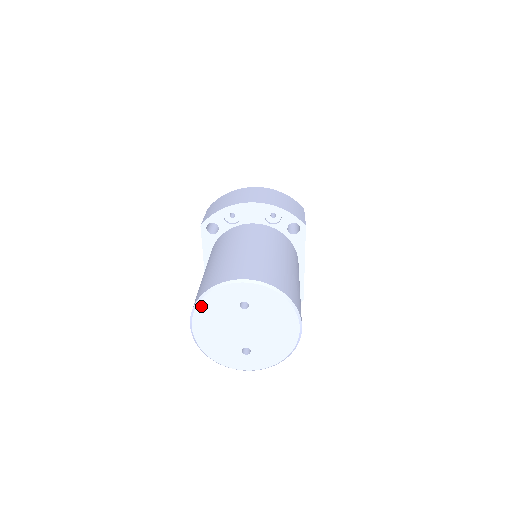
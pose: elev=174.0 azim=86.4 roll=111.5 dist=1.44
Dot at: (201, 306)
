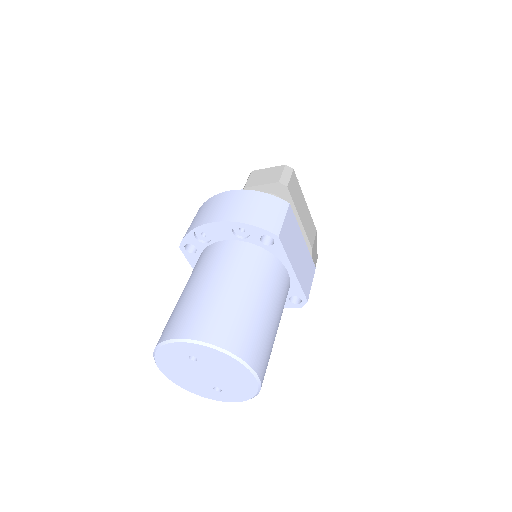
Dot at: (158, 358)
